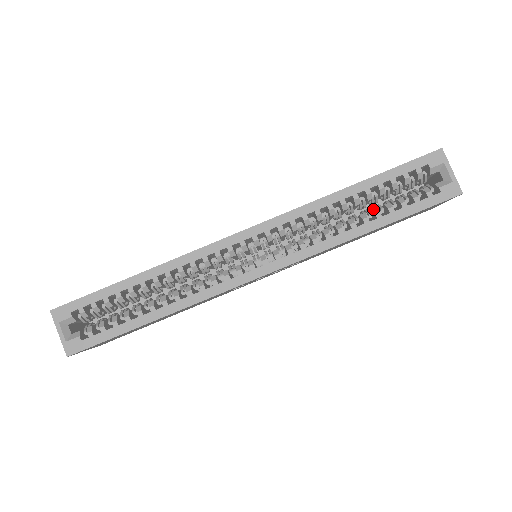
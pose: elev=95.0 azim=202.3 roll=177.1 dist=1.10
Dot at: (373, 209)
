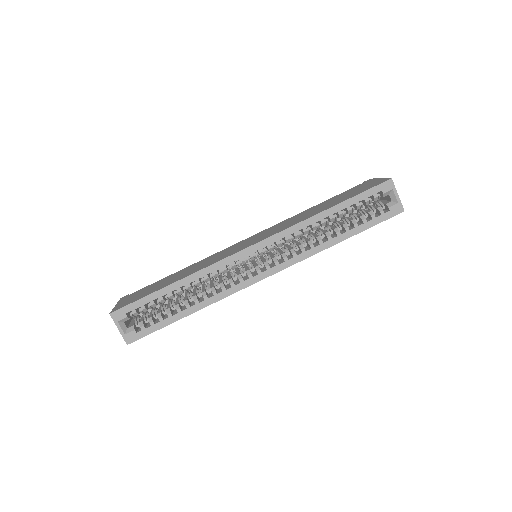
Dot at: (343, 224)
